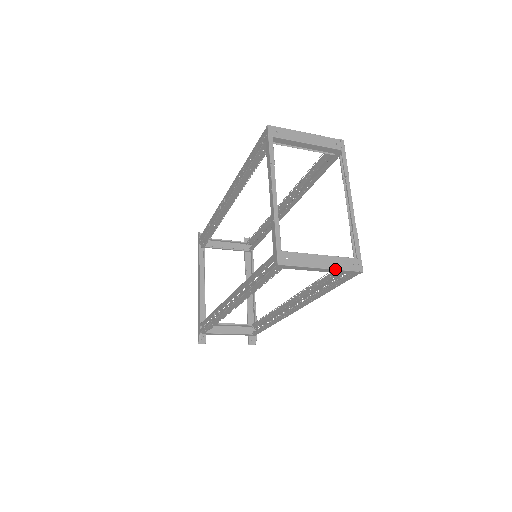
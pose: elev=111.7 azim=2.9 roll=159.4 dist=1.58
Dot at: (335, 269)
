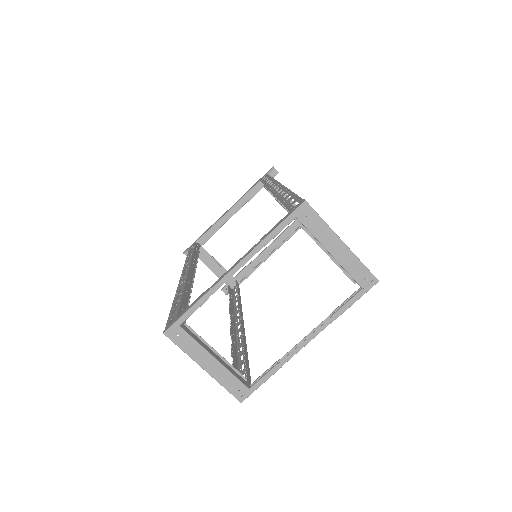
Dot at: (216, 379)
